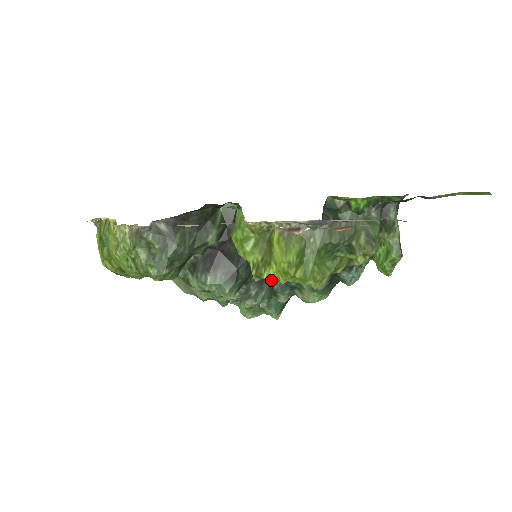
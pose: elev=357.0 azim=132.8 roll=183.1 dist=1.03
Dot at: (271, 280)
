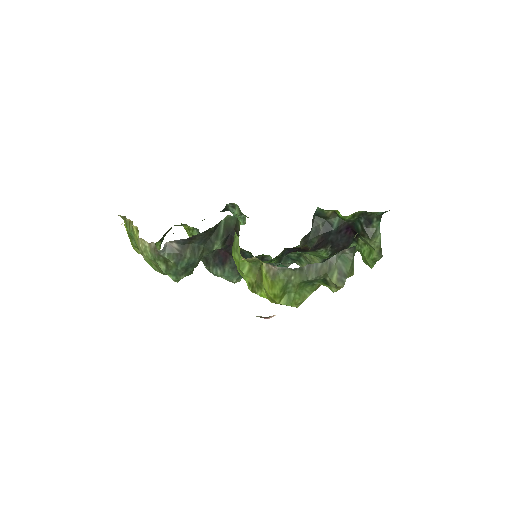
Dot at: (272, 263)
